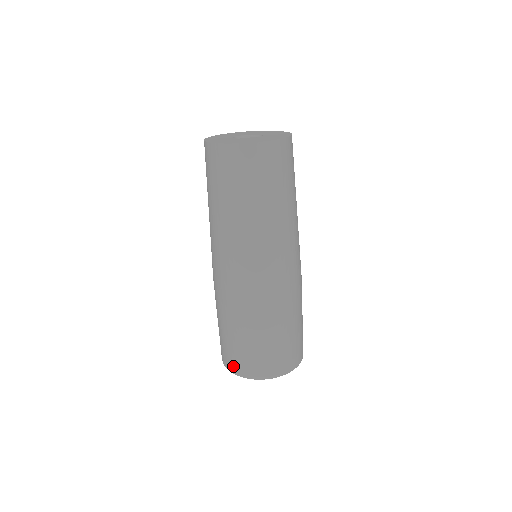
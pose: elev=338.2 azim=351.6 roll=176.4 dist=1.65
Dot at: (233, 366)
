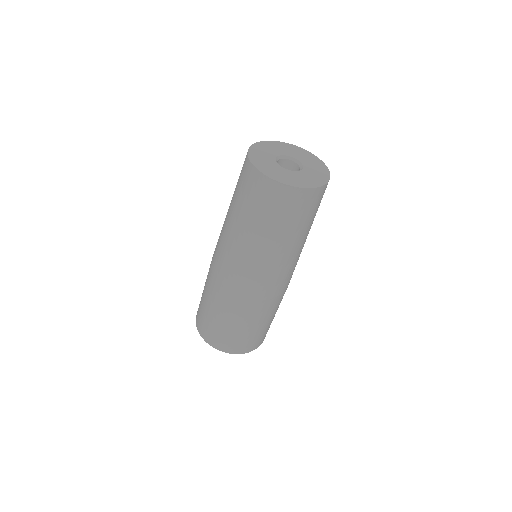
Dot at: (216, 343)
